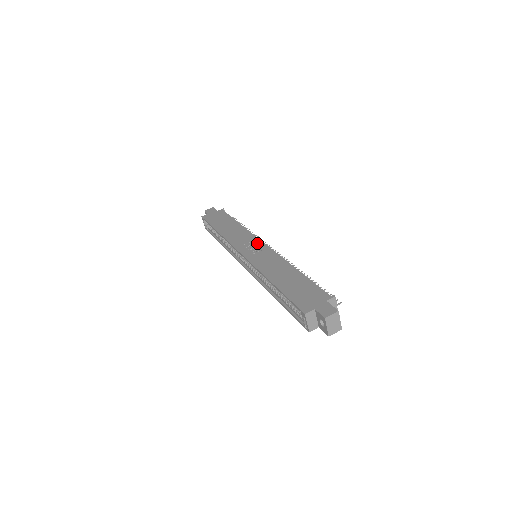
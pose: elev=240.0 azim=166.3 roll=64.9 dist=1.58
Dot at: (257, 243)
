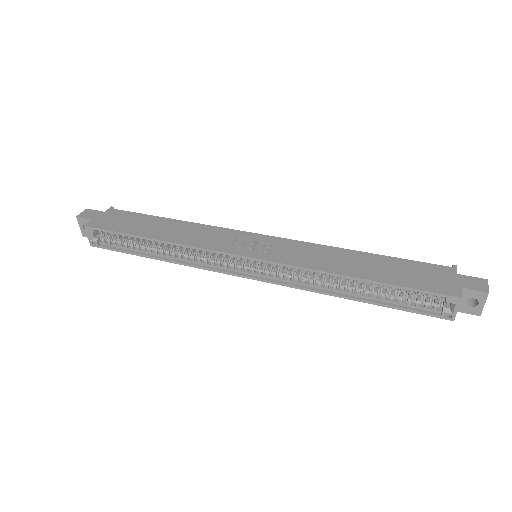
Dot at: (251, 237)
